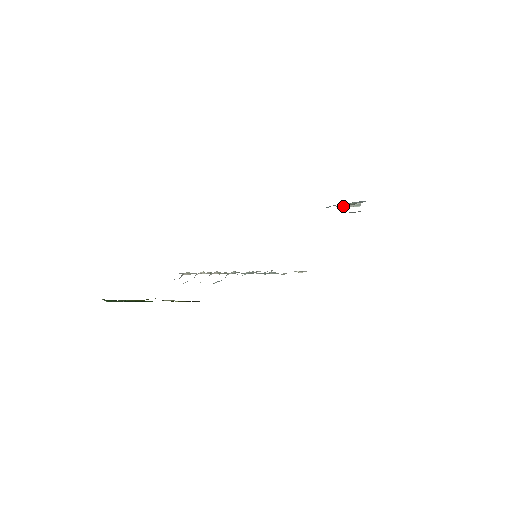
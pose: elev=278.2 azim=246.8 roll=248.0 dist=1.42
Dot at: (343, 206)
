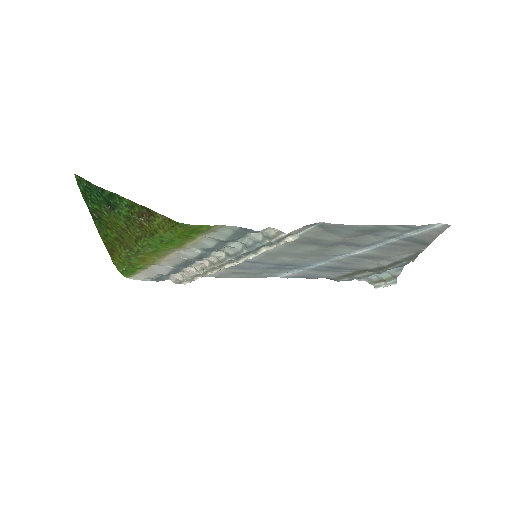
Dot at: (376, 284)
